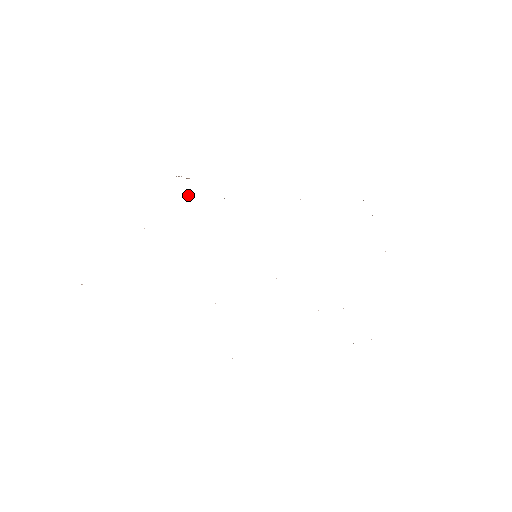
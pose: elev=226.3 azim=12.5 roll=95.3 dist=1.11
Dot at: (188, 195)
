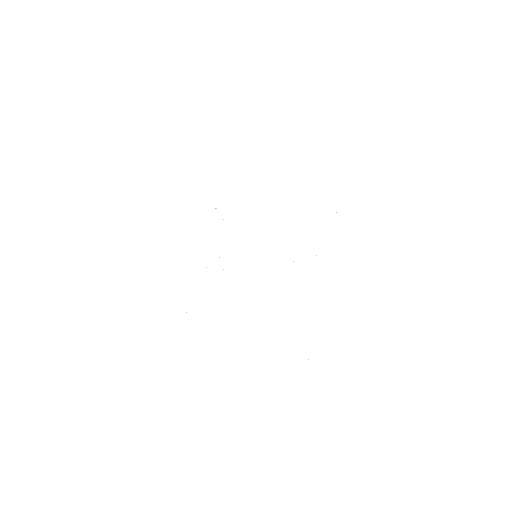
Dot at: occluded
